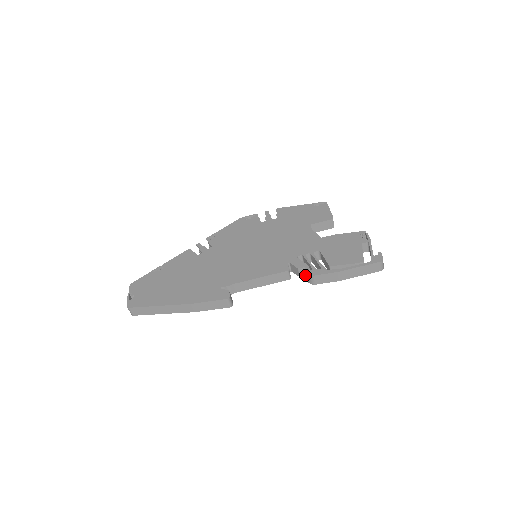
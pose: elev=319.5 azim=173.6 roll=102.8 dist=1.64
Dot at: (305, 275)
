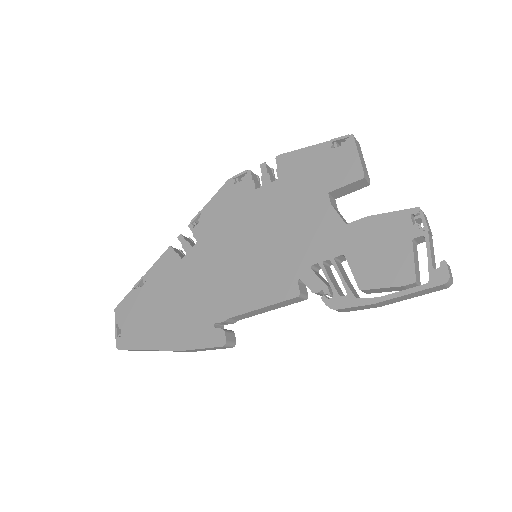
Dot at: (325, 302)
